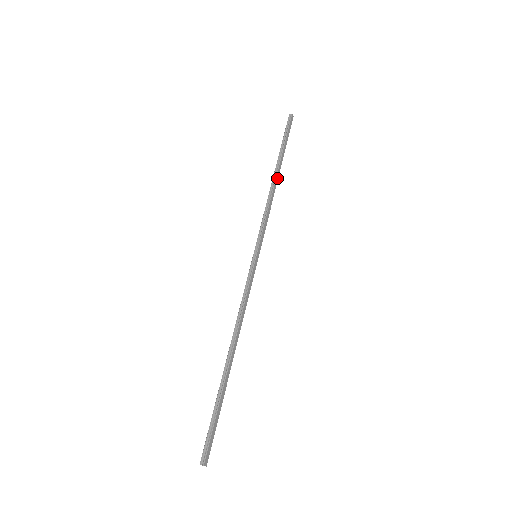
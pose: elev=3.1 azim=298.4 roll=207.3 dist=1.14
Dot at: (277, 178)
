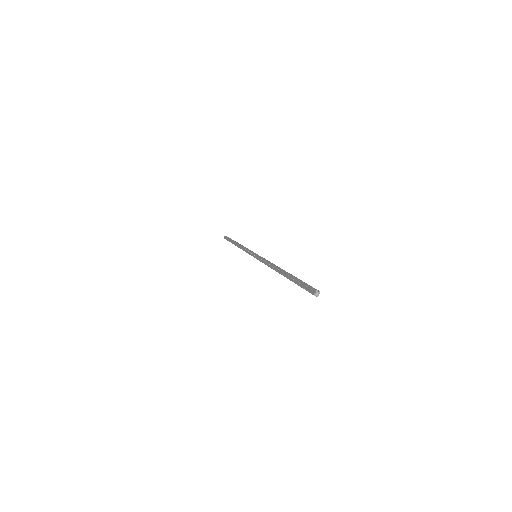
Dot at: occluded
